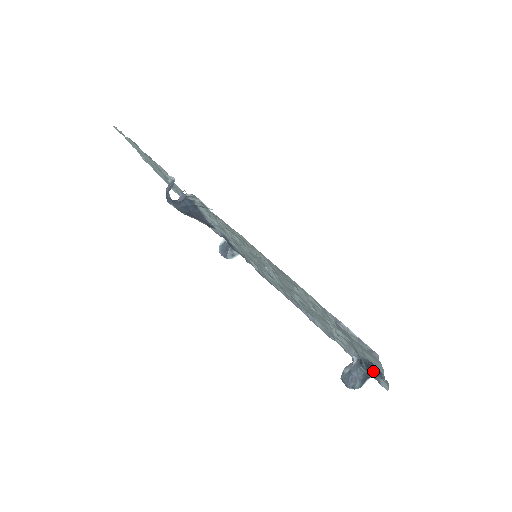
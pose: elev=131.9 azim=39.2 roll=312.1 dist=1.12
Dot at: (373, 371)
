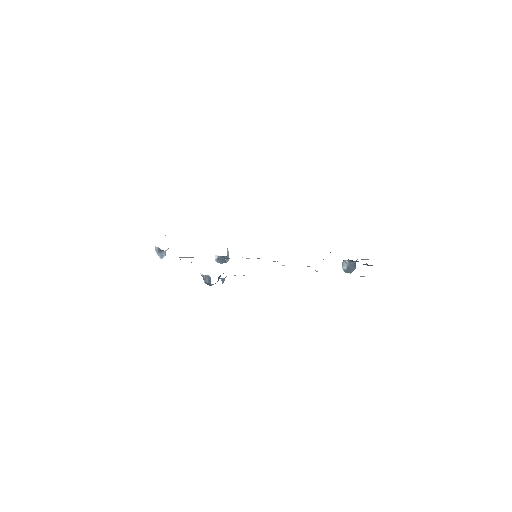
Dot at: occluded
